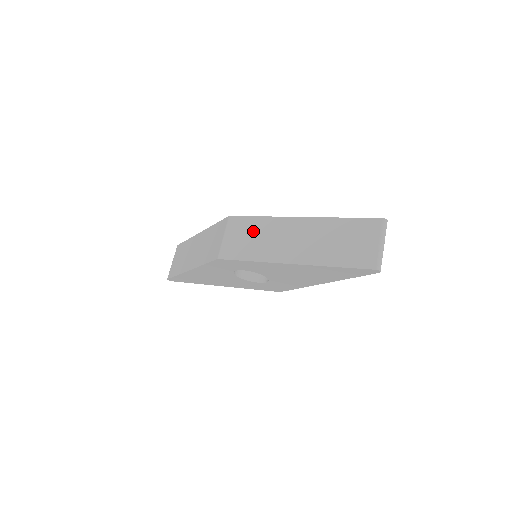
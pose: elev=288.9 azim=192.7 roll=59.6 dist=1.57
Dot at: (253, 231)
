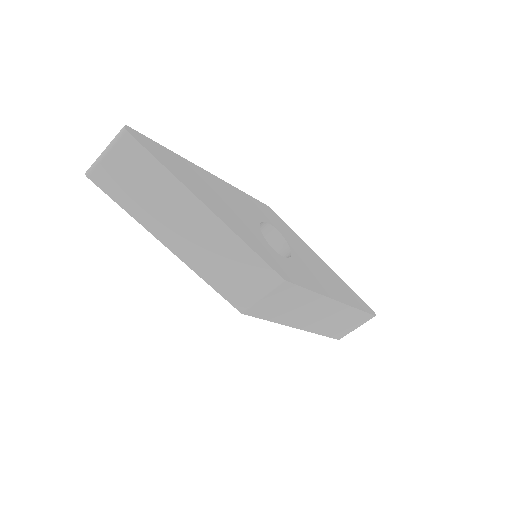
Dot at: (294, 301)
